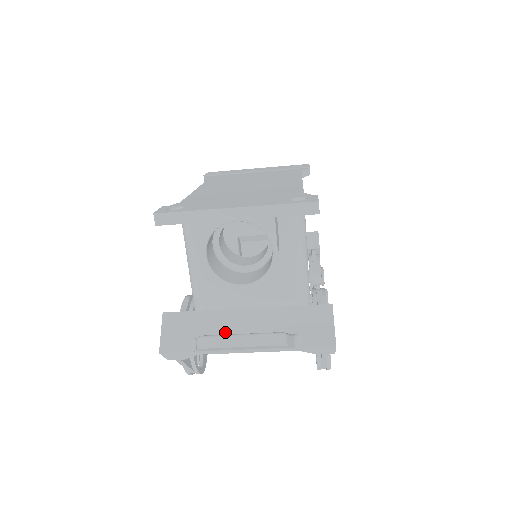
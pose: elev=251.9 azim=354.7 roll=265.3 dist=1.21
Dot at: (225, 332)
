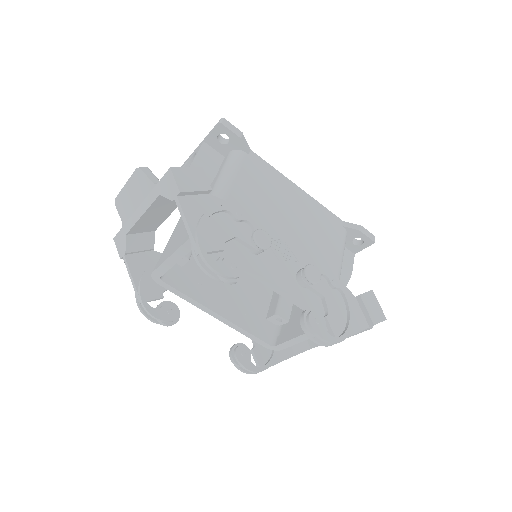
Dot at: occluded
